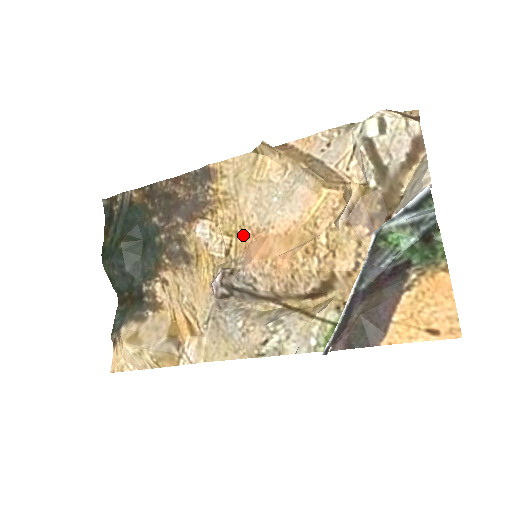
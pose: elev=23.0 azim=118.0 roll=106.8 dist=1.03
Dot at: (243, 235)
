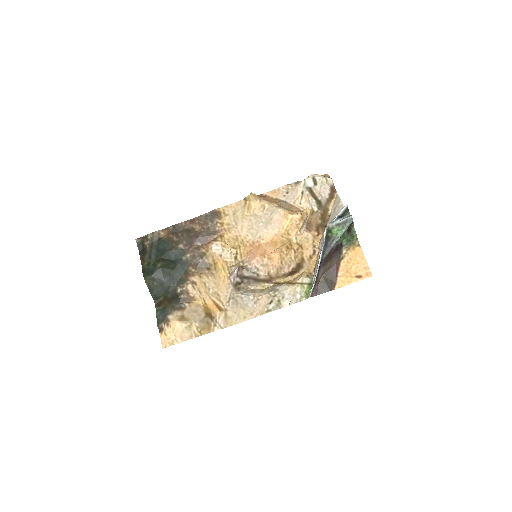
Dot at: (244, 247)
